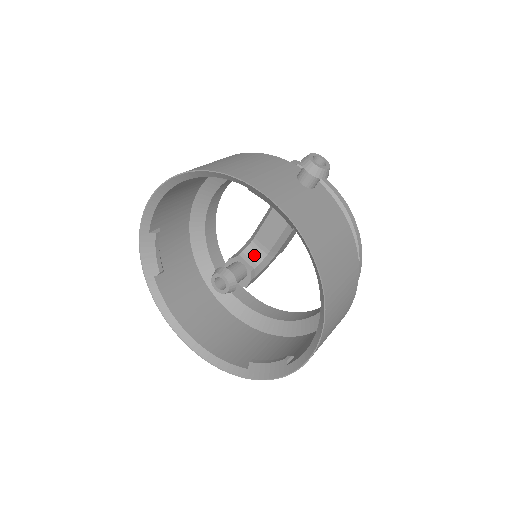
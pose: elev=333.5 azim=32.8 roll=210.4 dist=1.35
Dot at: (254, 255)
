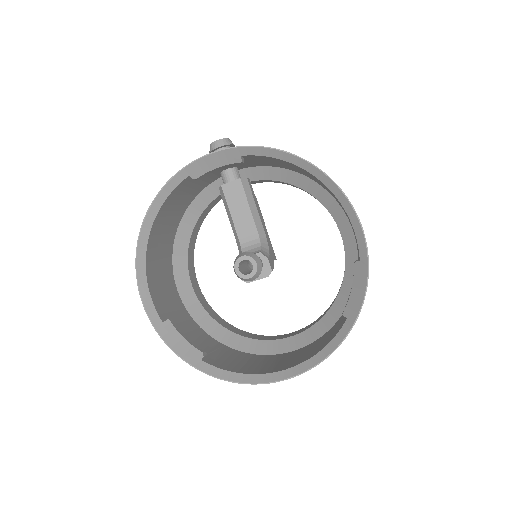
Dot at: (252, 249)
